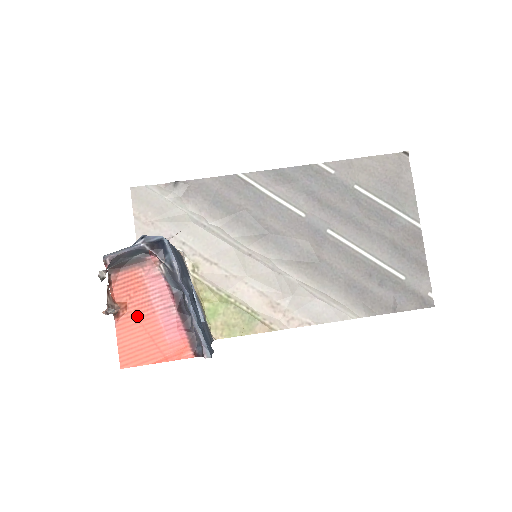
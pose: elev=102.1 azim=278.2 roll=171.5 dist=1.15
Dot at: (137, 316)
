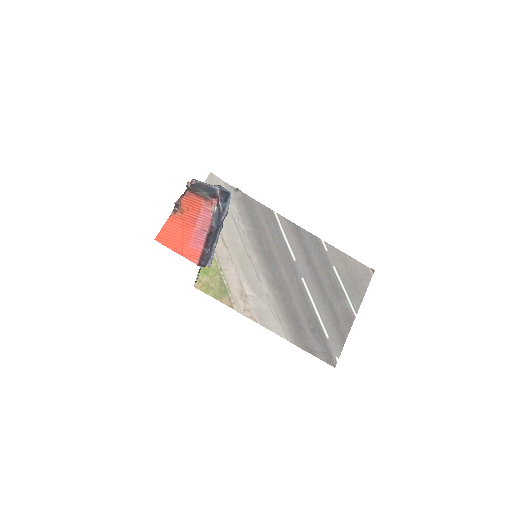
Dot at: (184, 221)
